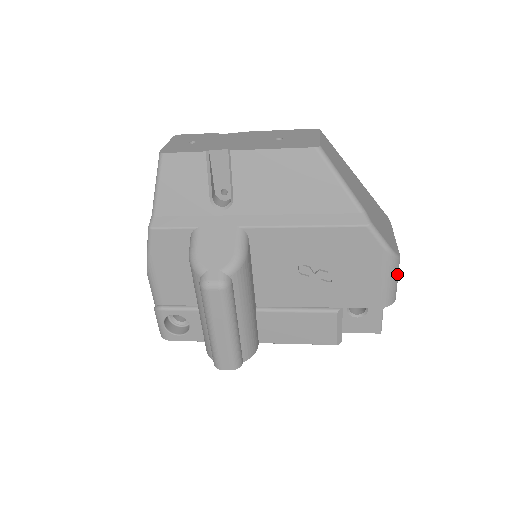
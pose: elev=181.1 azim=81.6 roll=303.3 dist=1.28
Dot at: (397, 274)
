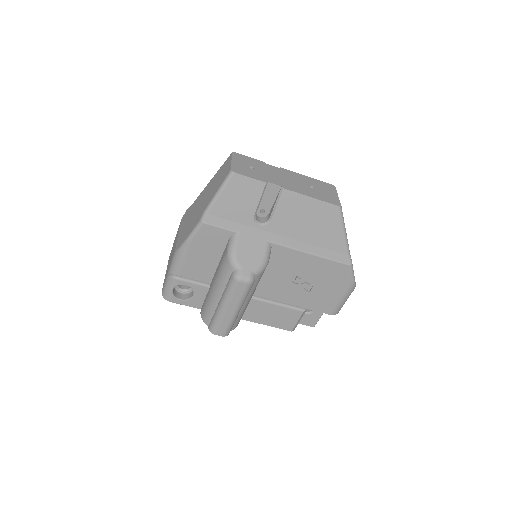
Dot at: occluded
